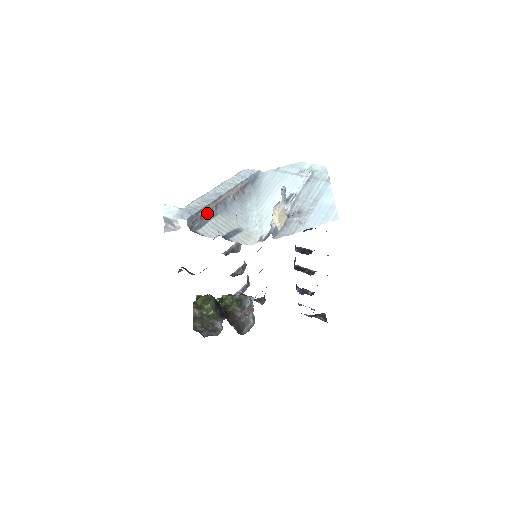
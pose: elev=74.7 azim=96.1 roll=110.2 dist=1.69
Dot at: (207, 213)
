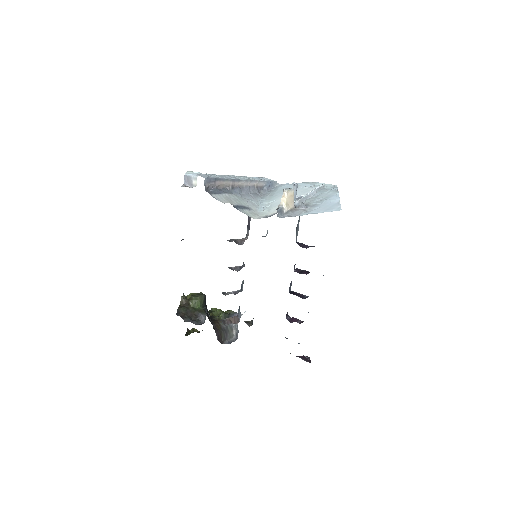
Dot at: (223, 188)
